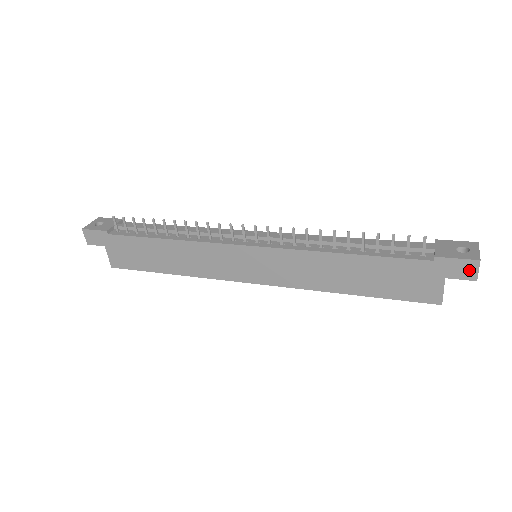
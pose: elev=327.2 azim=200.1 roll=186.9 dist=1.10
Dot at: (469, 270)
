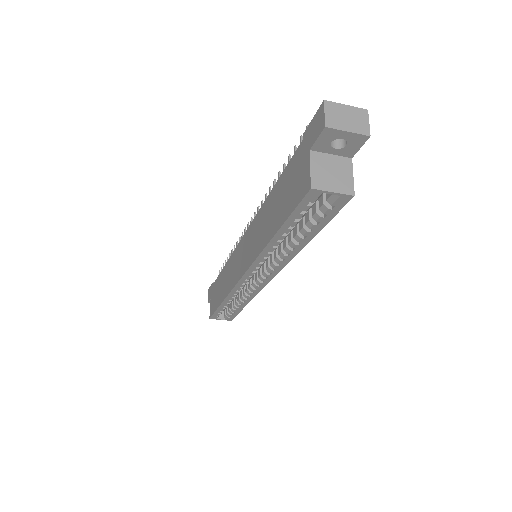
Dot at: (320, 121)
